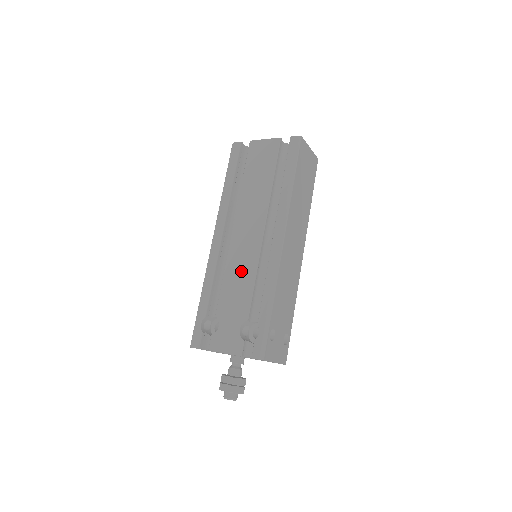
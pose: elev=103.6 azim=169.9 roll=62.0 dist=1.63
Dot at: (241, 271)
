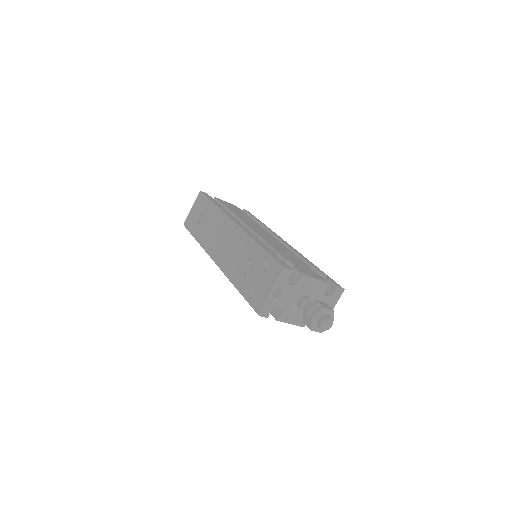
Dot at: (278, 245)
